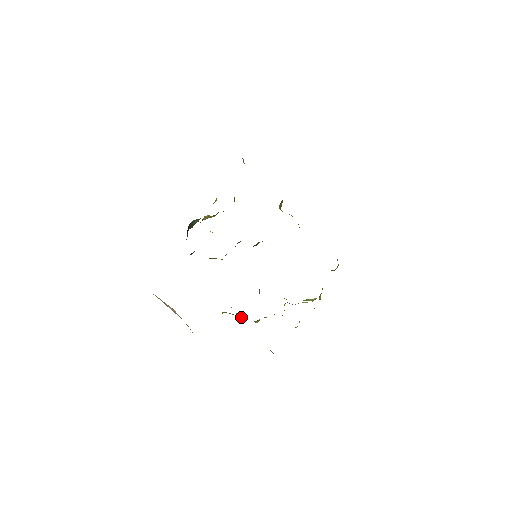
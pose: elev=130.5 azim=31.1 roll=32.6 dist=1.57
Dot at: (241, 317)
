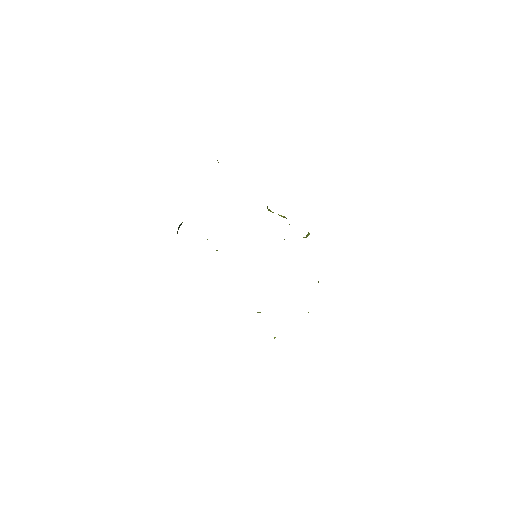
Dot at: occluded
